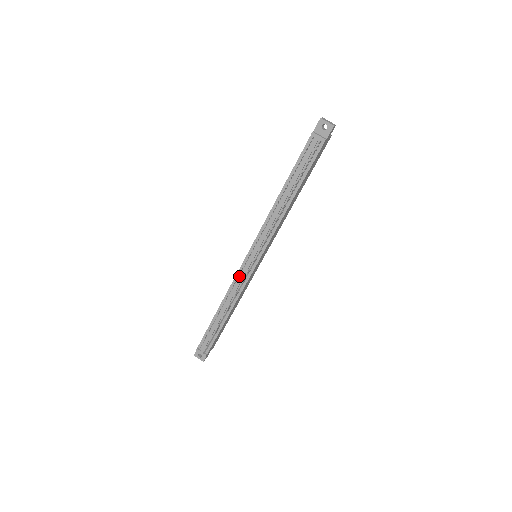
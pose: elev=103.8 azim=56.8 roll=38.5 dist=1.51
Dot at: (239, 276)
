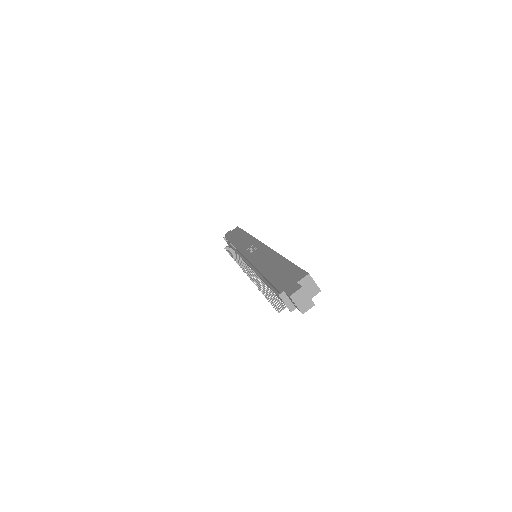
Dot at: occluded
